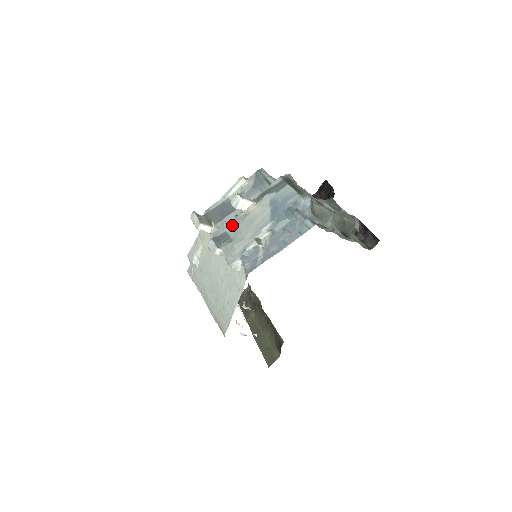
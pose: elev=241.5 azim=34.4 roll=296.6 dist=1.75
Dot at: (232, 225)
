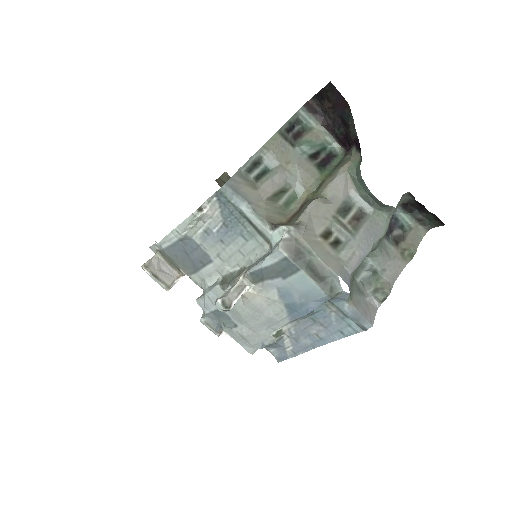
Dot at: occluded
